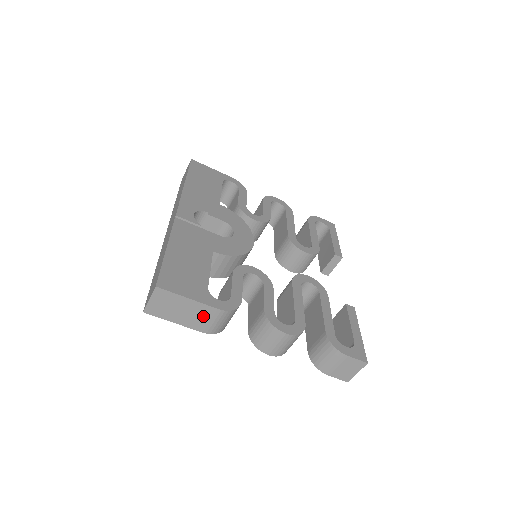
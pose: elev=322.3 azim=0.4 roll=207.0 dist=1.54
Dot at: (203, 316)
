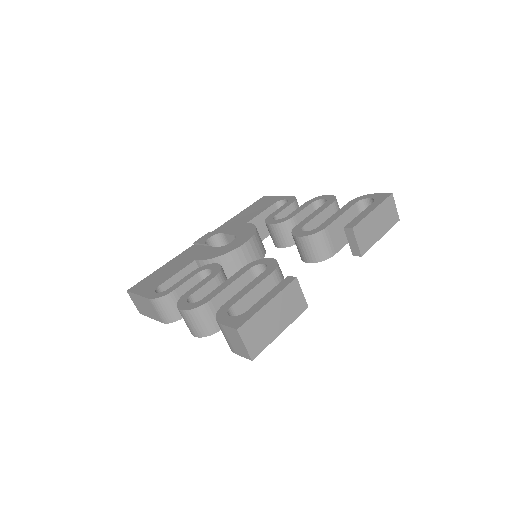
Dot at: (151, 308)
